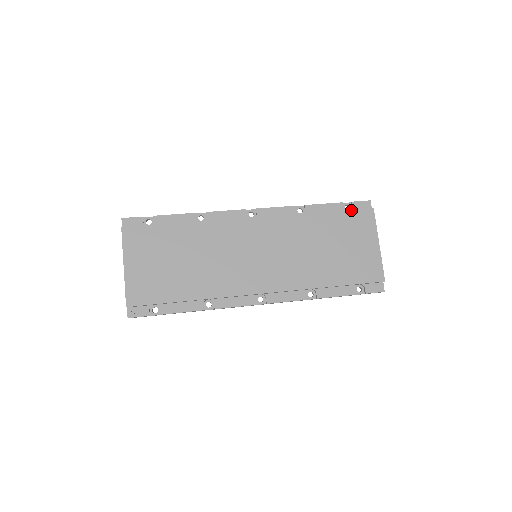
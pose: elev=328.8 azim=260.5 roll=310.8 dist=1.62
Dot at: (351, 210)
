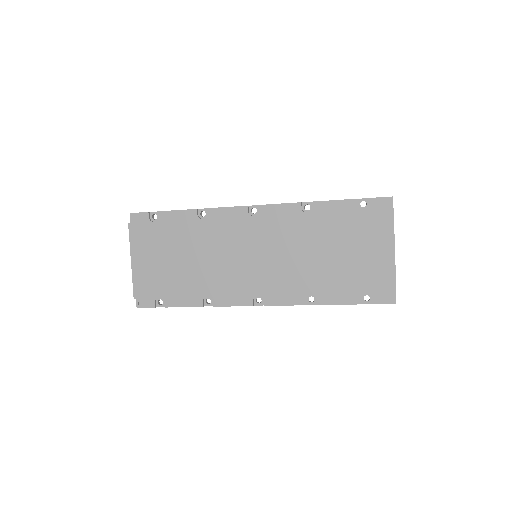
Dot at: (365, 209)
